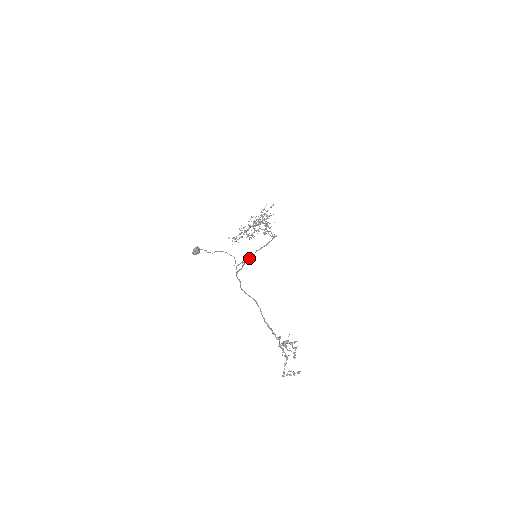
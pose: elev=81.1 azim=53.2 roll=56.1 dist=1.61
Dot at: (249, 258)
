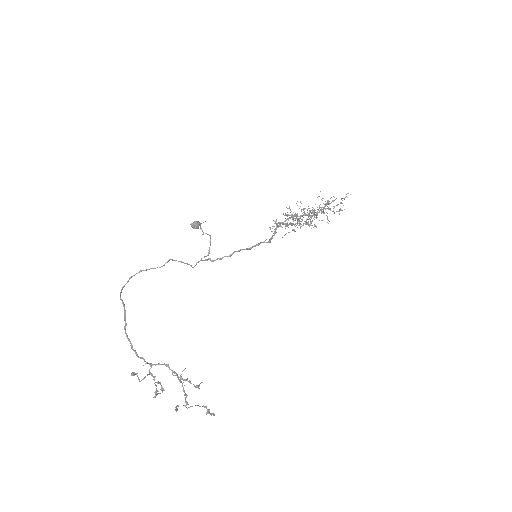
Dot at: occluded
